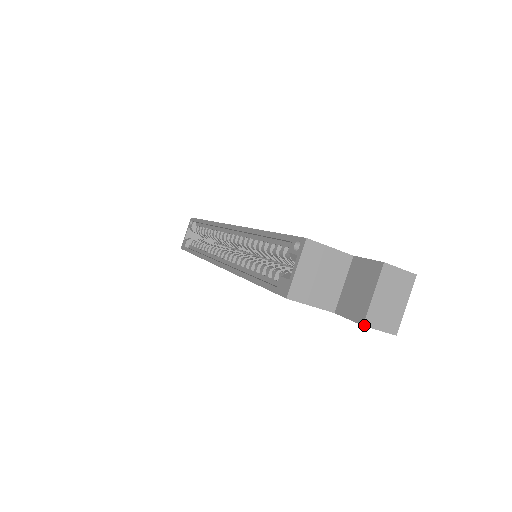
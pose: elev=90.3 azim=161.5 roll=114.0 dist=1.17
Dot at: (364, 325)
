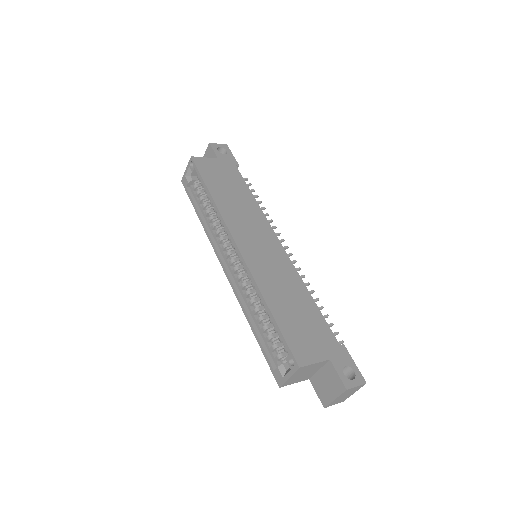
Dot at: occluded
